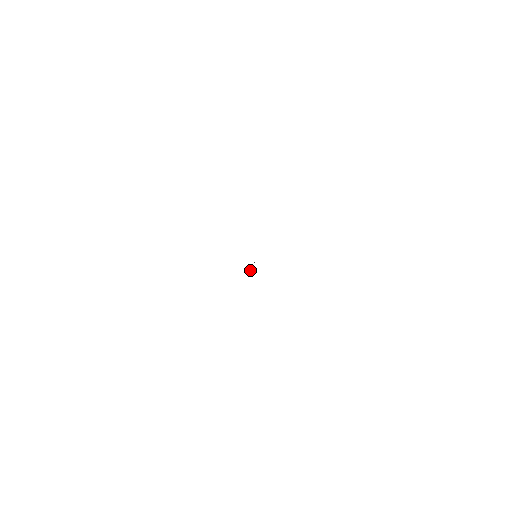
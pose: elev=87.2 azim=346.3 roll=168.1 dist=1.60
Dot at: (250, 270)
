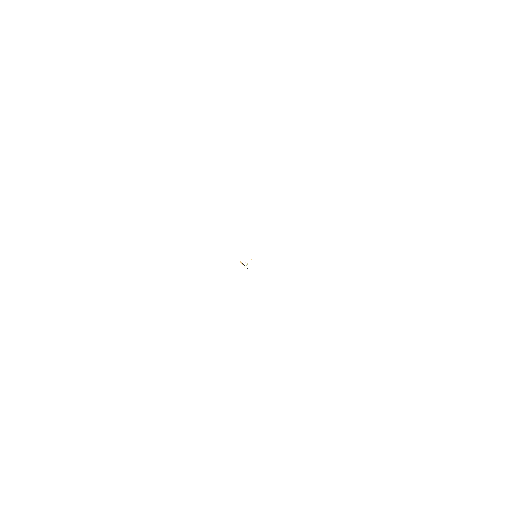
Dot at: (241, 263)
